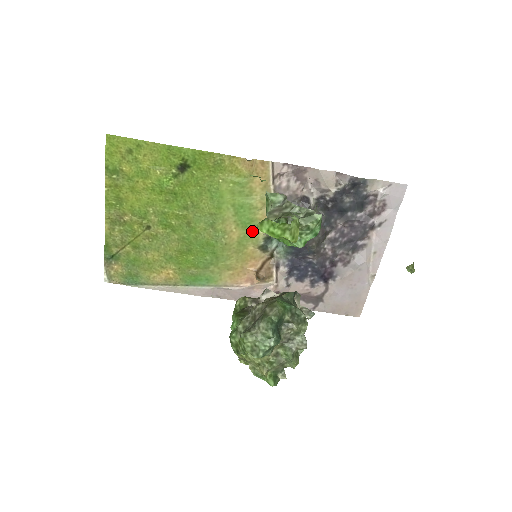
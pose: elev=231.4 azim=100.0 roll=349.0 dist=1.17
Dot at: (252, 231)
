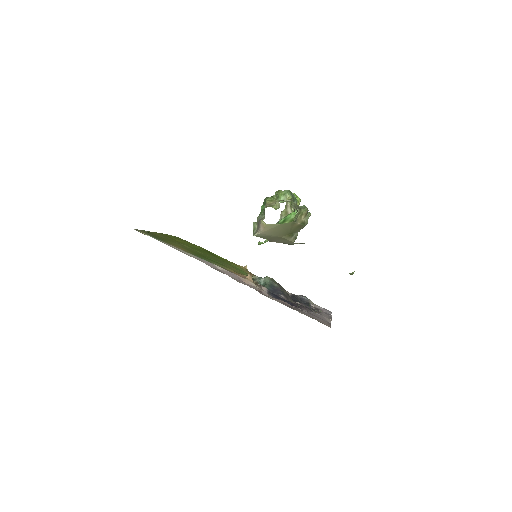
Dot at: occluded
